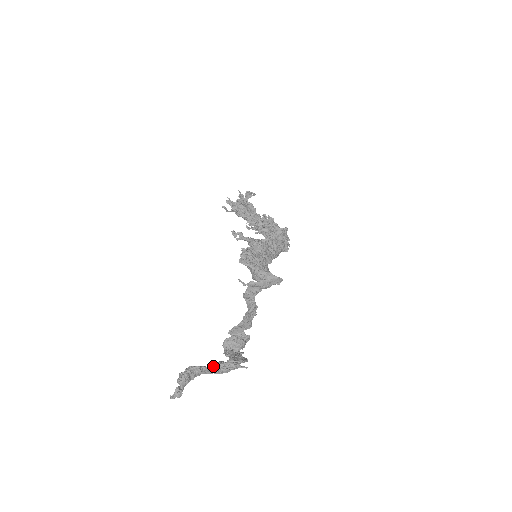
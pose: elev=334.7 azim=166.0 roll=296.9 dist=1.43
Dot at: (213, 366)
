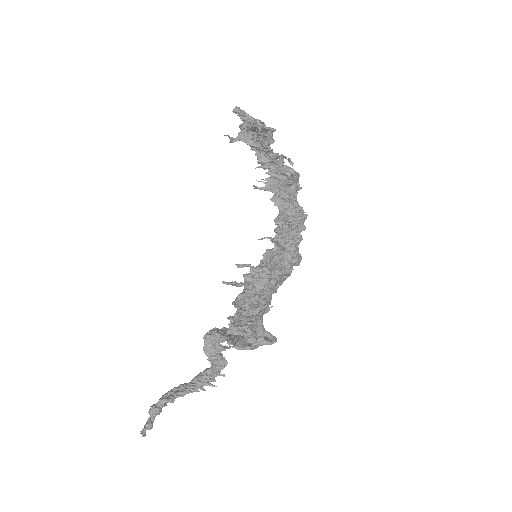
Dot at: (188, 387)
